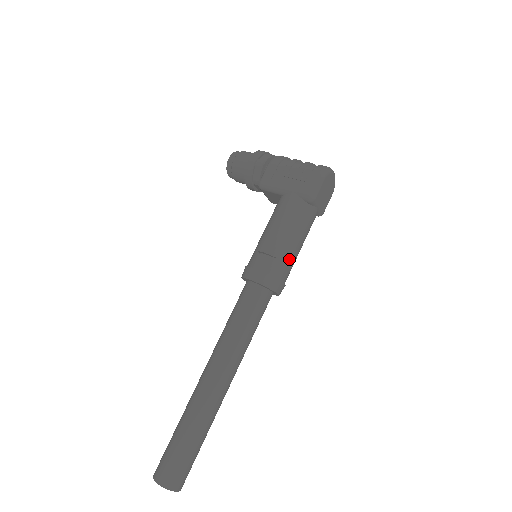
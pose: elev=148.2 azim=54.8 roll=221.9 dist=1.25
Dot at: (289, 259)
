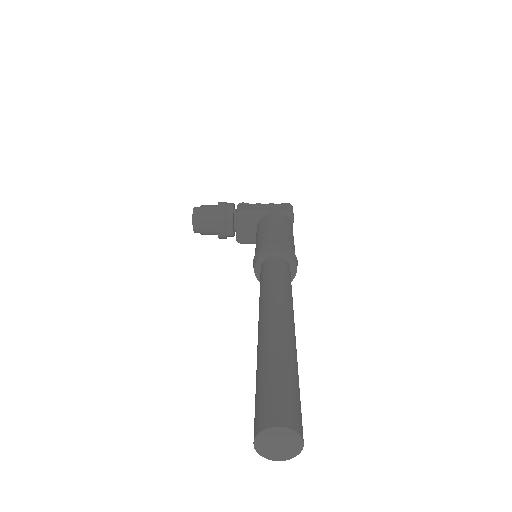
Dot at: (294, 247)
